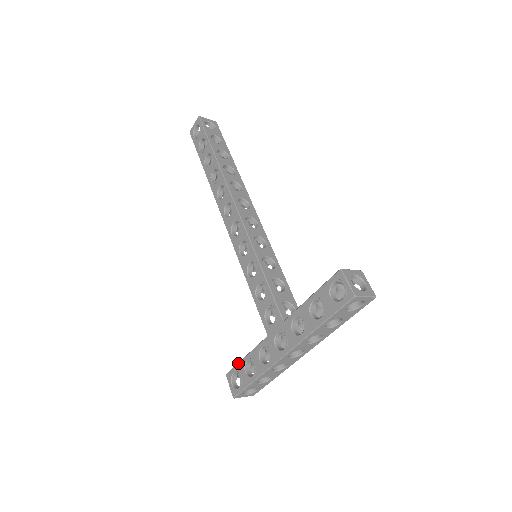
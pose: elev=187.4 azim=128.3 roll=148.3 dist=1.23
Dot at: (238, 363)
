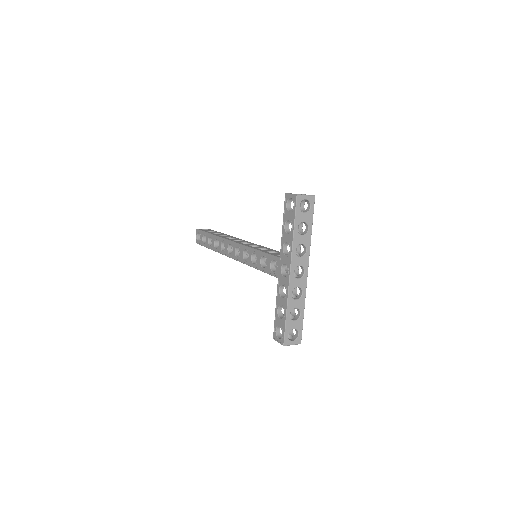
Dot at: occluded
